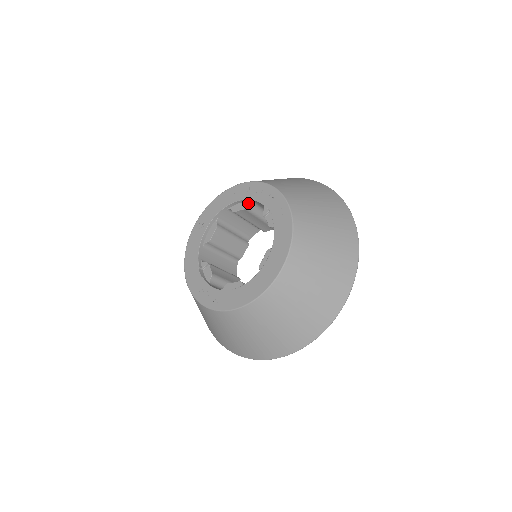
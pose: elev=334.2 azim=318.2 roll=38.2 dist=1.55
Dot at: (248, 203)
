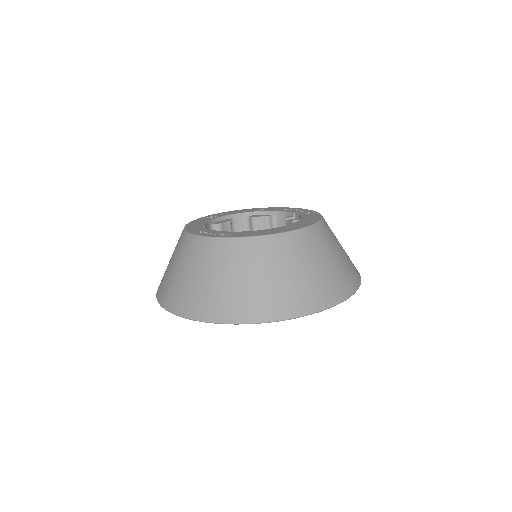
Dot at: (270, 215)
